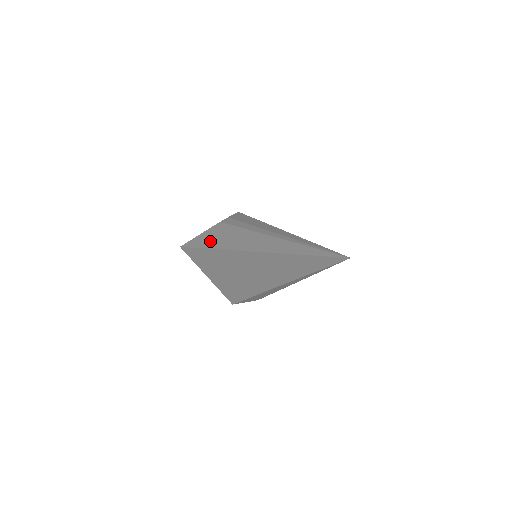
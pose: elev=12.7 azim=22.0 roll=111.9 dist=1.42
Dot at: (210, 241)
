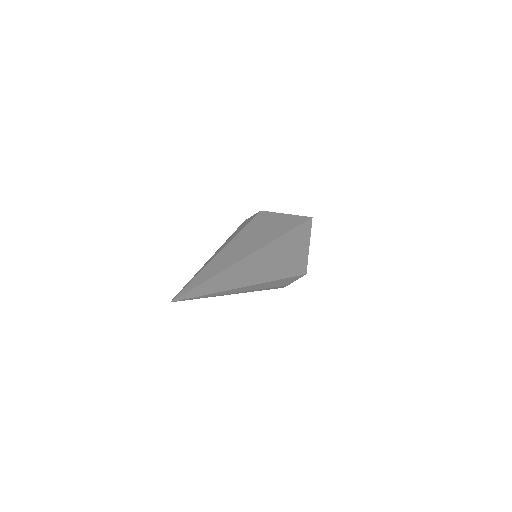
Dot at: occluded
